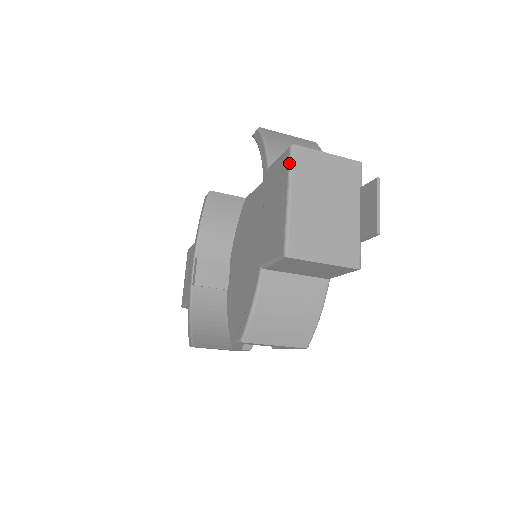
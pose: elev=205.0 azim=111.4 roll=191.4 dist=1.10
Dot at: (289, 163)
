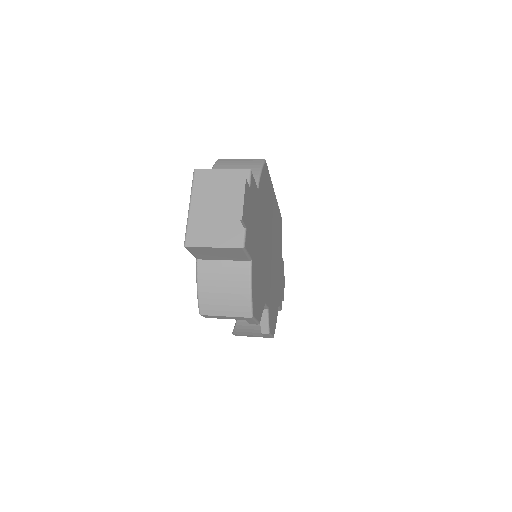
Dot at: (192, 183)
